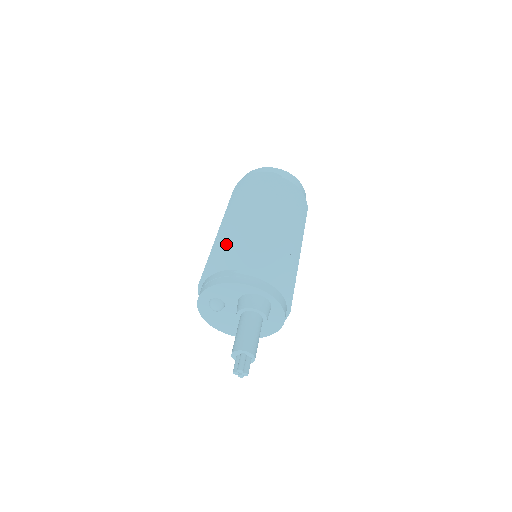
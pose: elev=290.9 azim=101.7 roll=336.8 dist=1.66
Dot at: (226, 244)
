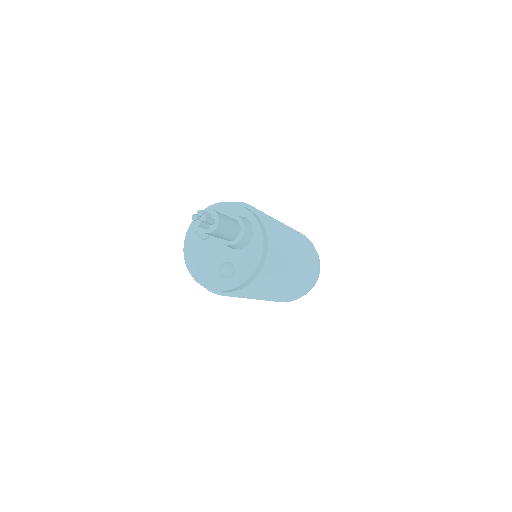
Dot at: occluded
